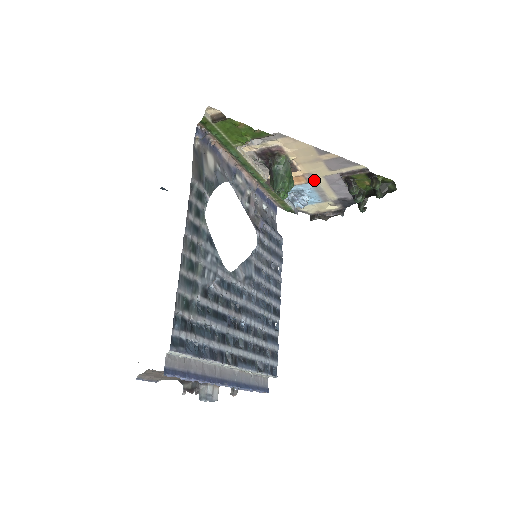
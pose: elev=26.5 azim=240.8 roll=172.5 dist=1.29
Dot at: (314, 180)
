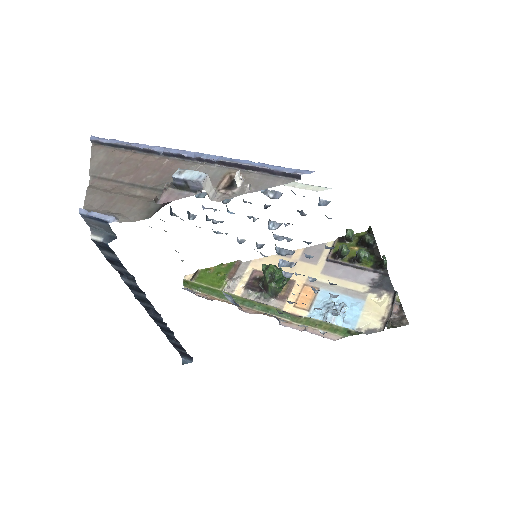
Dot at: (320, 284)
